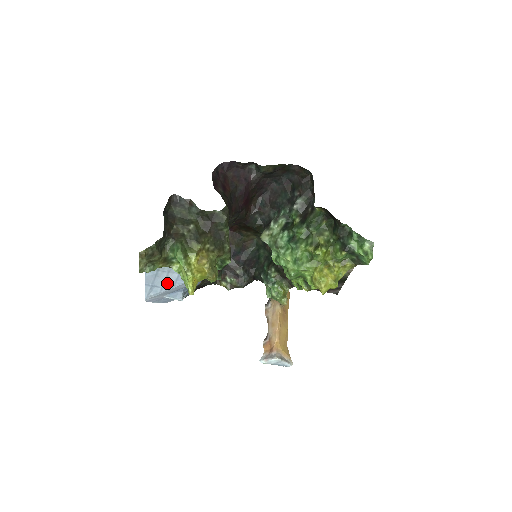
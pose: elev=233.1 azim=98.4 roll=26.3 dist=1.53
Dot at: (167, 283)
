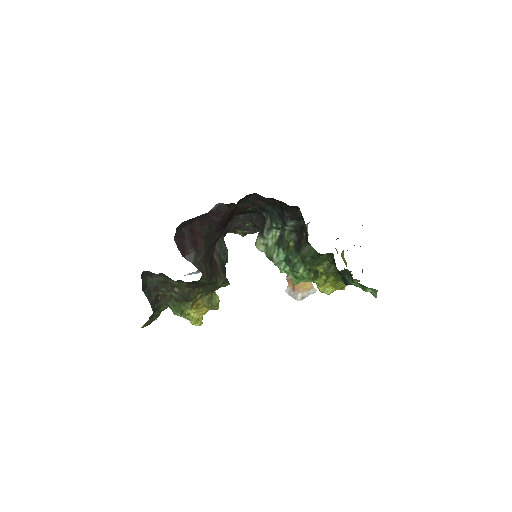
Dot at: occluded
